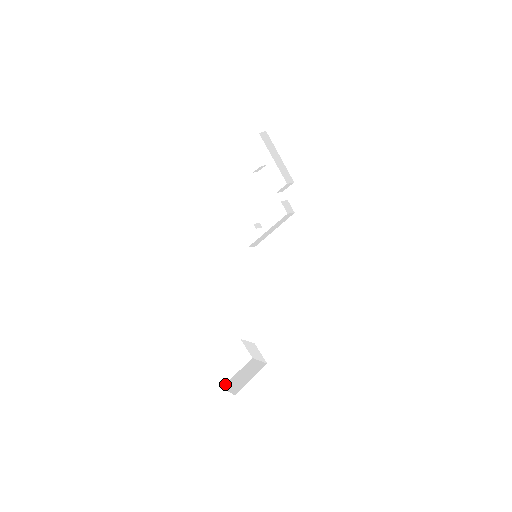
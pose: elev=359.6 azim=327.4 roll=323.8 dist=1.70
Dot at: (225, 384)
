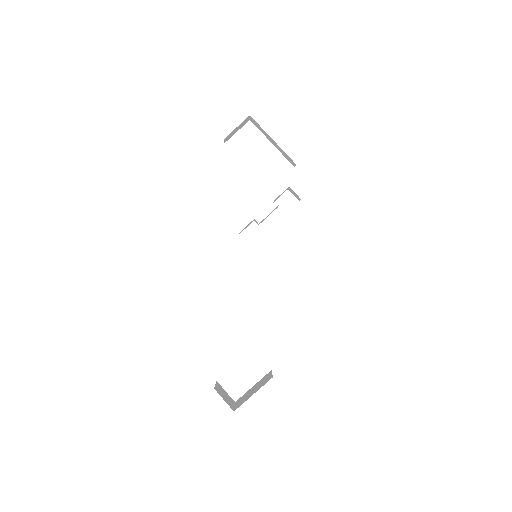
Dot at: (239, 398)
